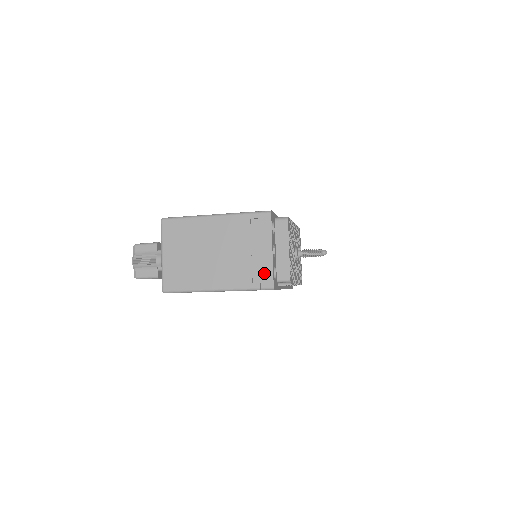
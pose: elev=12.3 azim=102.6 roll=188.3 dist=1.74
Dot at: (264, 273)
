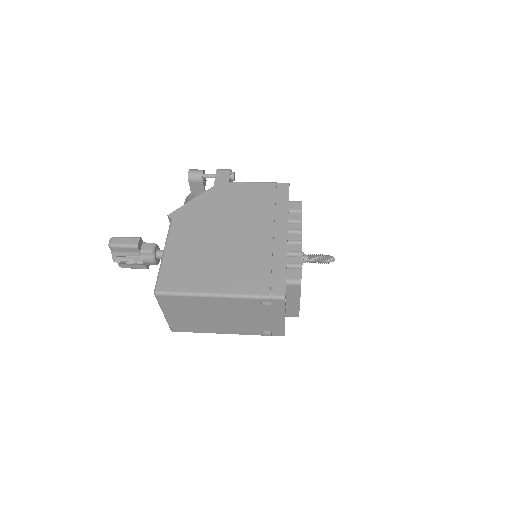
Dot at: (276, 330)
